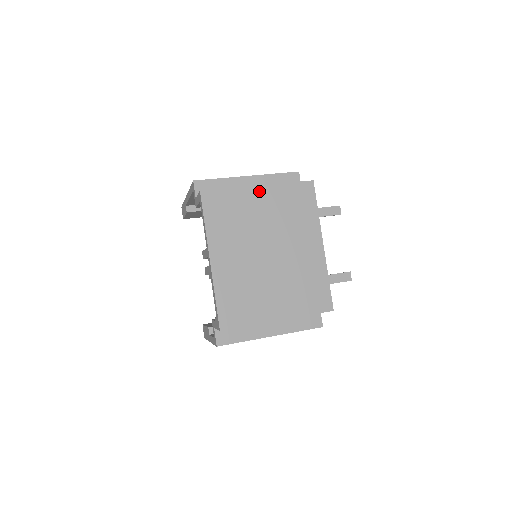
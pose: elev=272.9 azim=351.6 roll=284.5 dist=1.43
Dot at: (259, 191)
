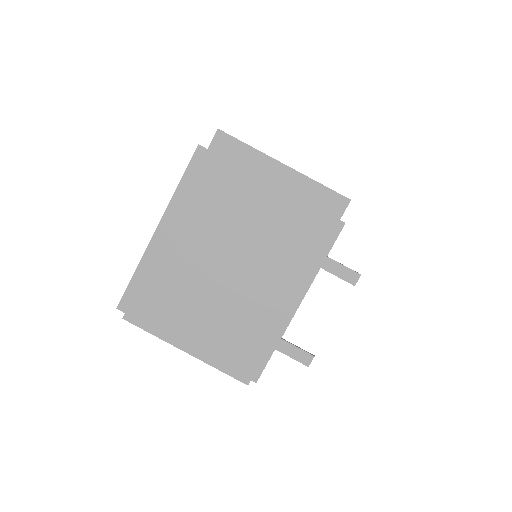
Dot at: (268, 191)
